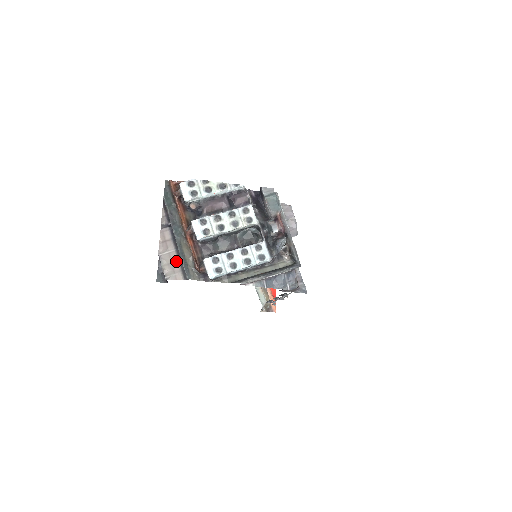
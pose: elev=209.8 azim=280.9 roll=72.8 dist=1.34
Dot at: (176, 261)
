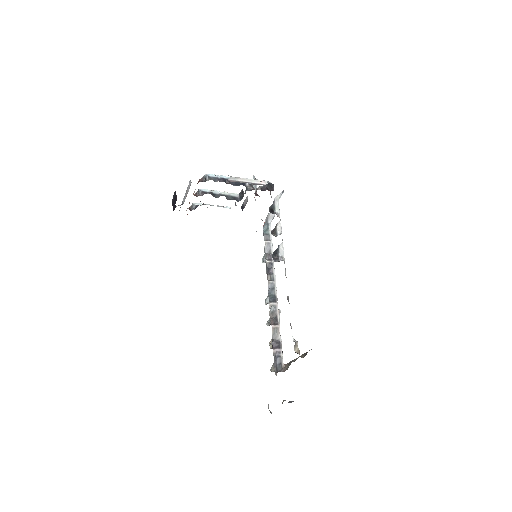
Dot at: occluded
